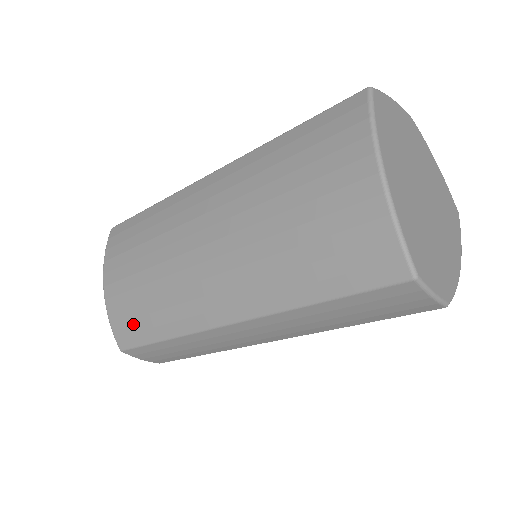
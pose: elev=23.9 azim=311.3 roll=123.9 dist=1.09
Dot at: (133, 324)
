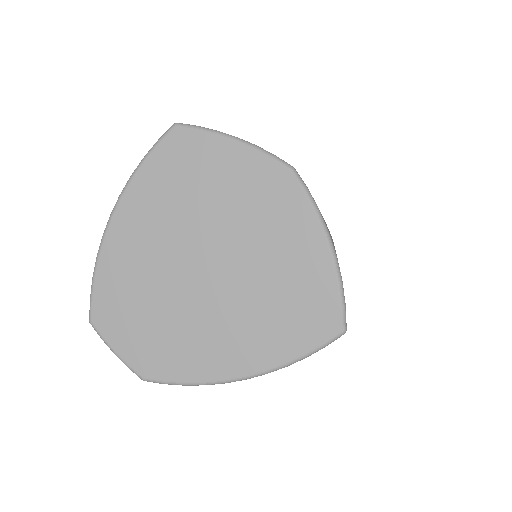
Dot at: occluded
